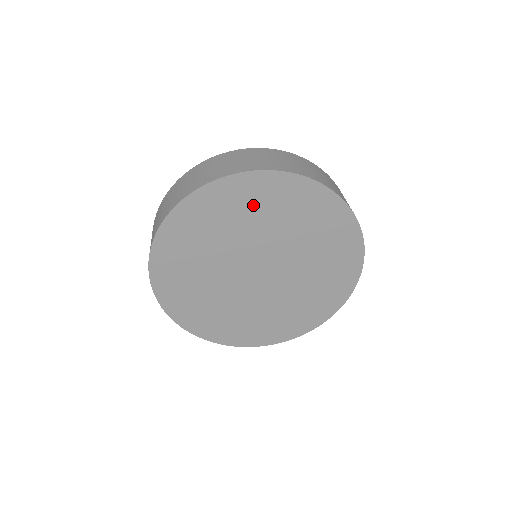
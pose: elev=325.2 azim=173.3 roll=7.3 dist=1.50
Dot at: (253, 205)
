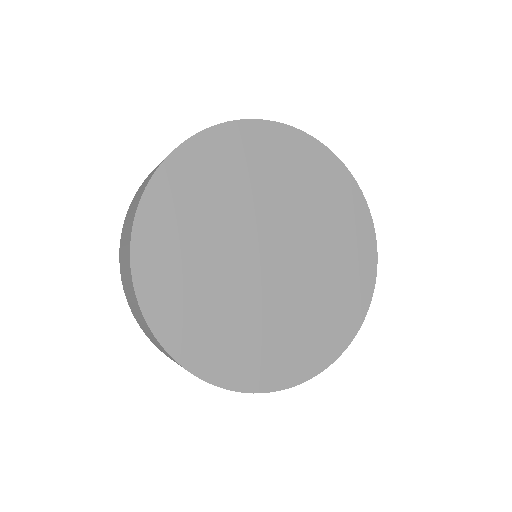
Dot at: (252, 162)
